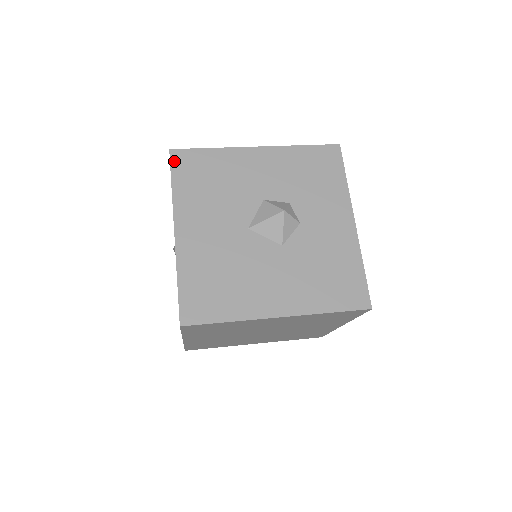
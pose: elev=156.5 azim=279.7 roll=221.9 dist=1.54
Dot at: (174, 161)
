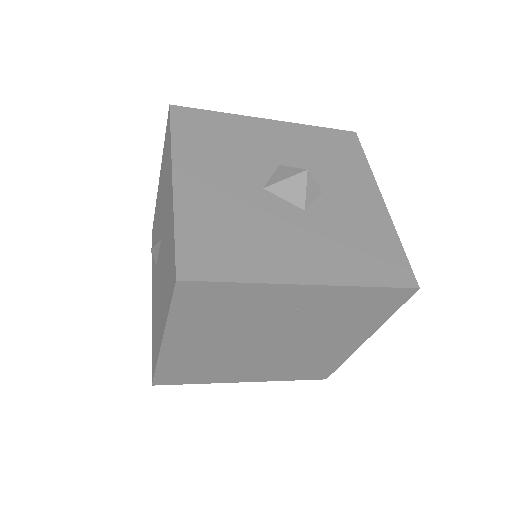
Dot at: (175, 115)
